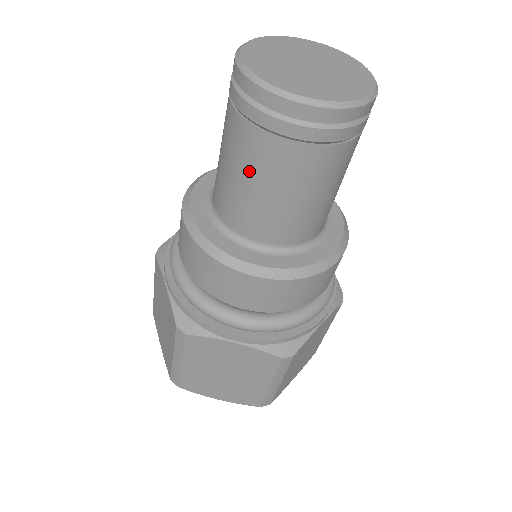
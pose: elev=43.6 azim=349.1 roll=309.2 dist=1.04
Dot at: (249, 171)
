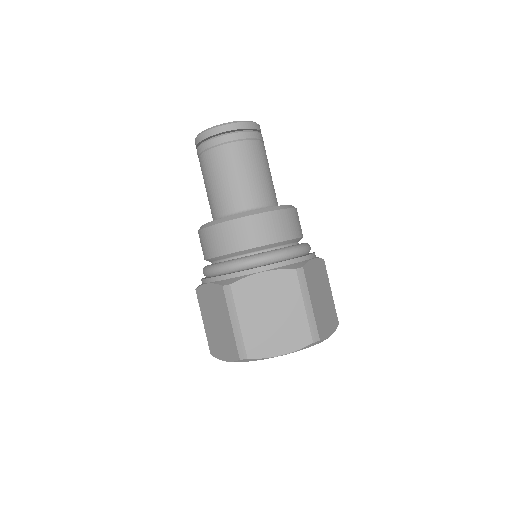
Dot at: (204, 181)
